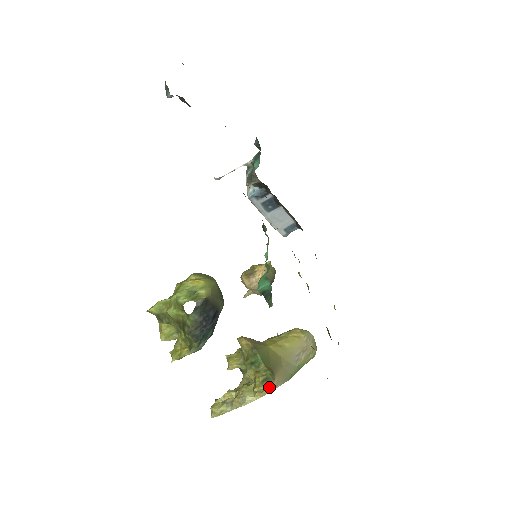
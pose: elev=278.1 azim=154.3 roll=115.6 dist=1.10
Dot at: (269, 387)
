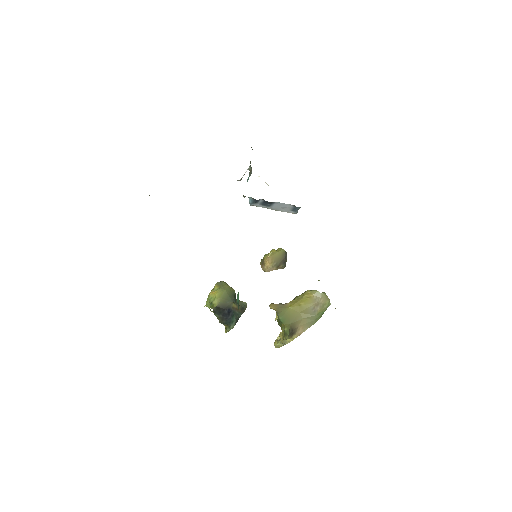
Dot at: (297, 333)
